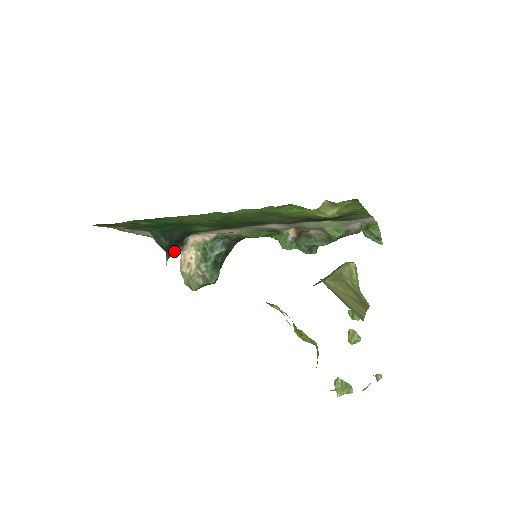
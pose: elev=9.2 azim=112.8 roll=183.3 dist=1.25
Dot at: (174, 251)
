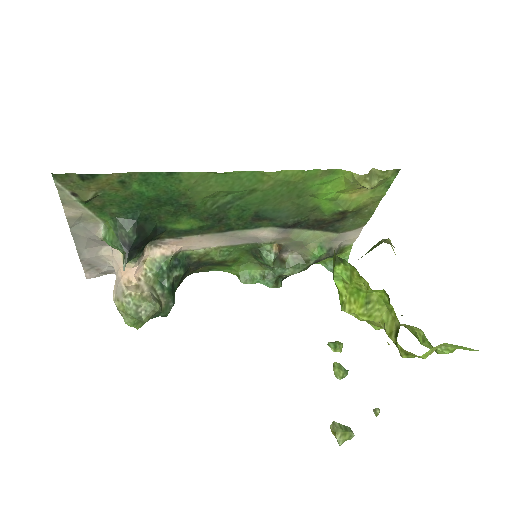
Dot at: (136, 254)
